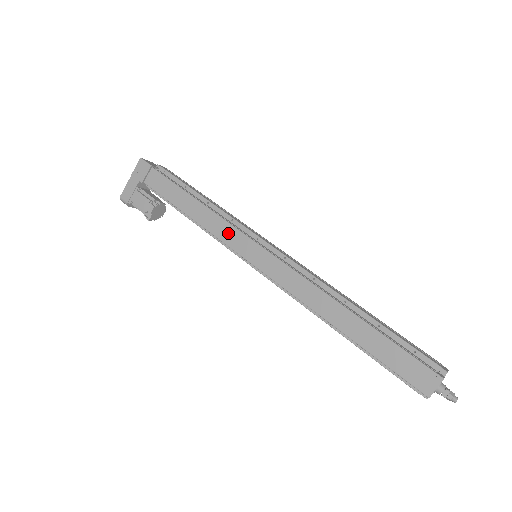
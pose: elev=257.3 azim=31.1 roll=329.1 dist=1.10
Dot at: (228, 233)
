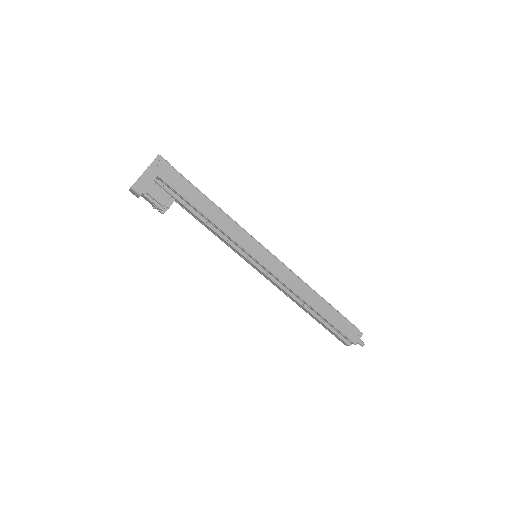
Dot at: (242, 237)
